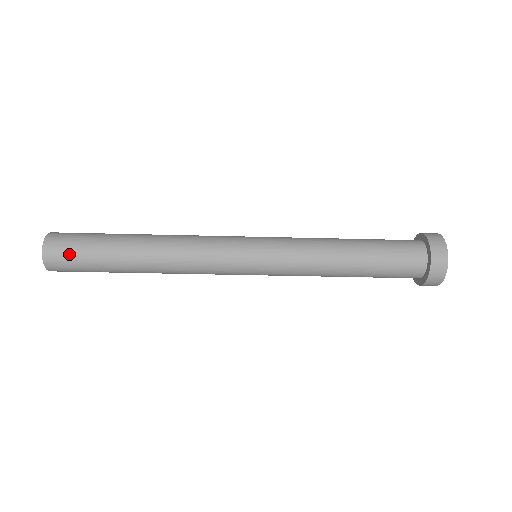
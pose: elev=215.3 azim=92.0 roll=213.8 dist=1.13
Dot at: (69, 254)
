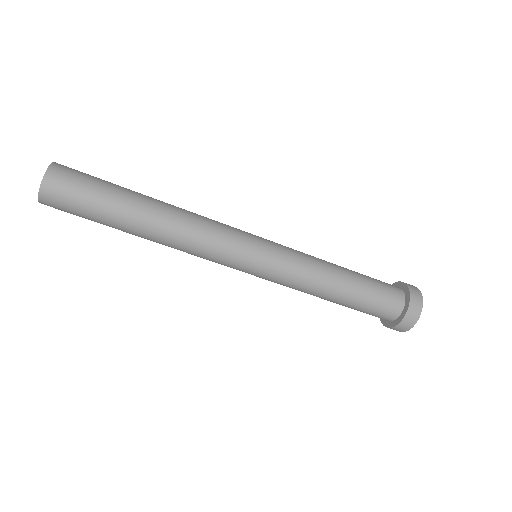
Dot at: (70, 199)
